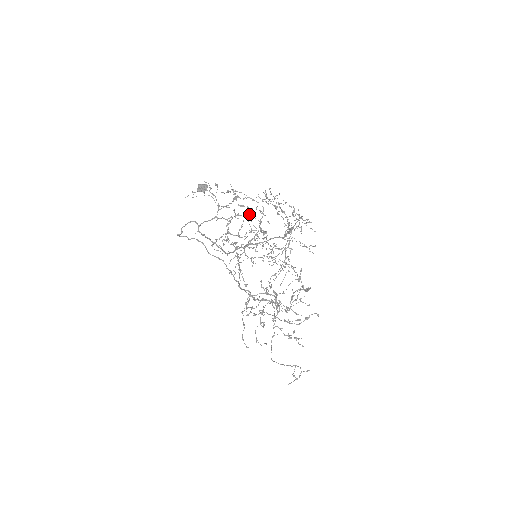
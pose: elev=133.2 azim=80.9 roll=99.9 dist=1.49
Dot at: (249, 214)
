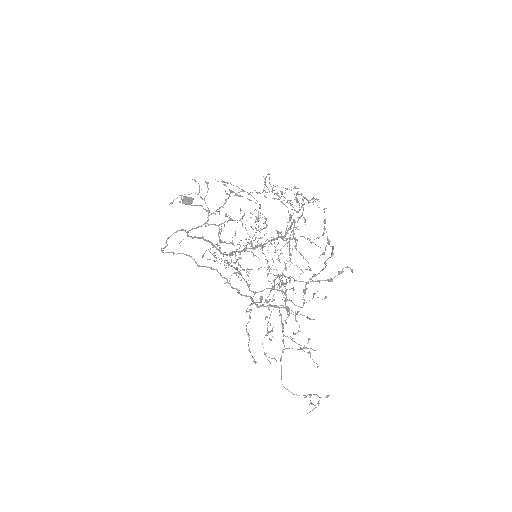
Dot at: (244, 215)
